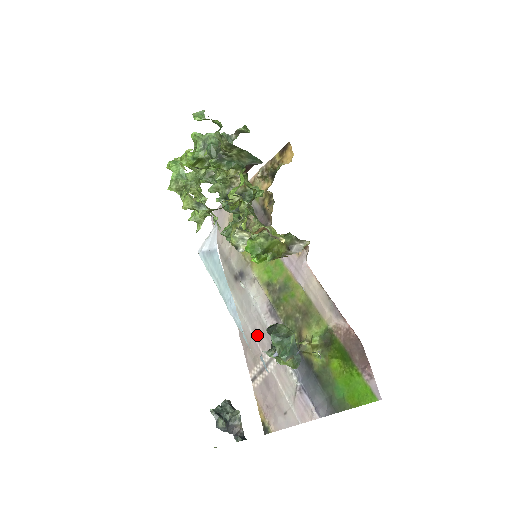
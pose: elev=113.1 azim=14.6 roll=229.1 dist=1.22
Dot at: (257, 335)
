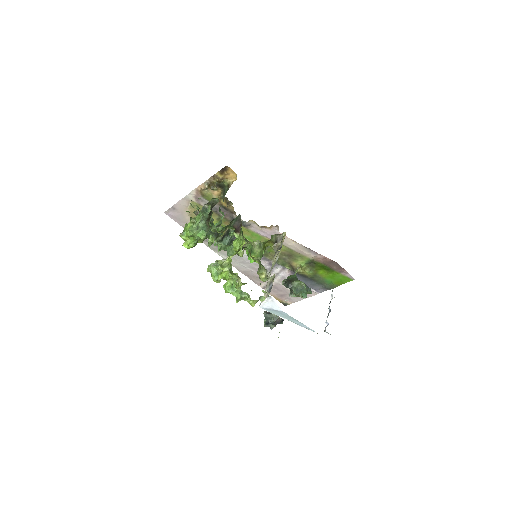
Dot at: (256, 270)
